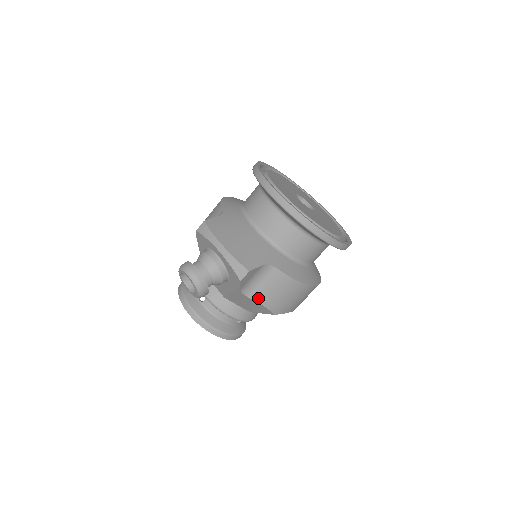
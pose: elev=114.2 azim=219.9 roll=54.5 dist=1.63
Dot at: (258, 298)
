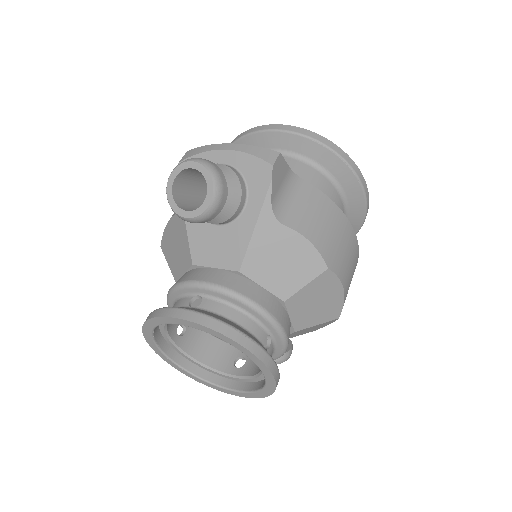
Dot at: (298, 227)
